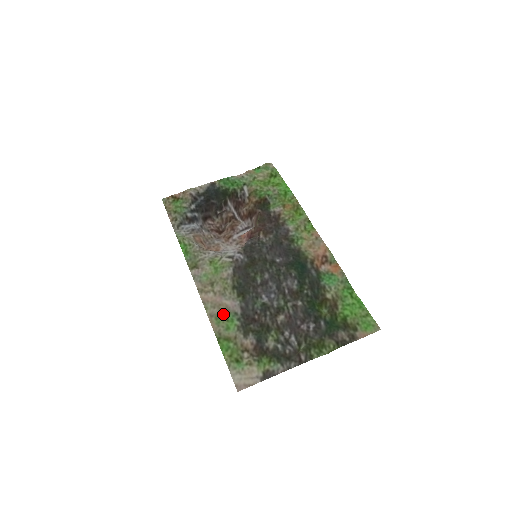
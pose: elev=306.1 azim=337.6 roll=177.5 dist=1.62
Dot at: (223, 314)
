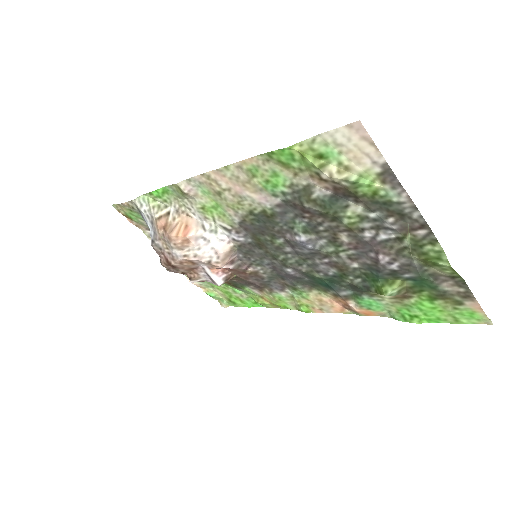
Dot at: (256, 181)
